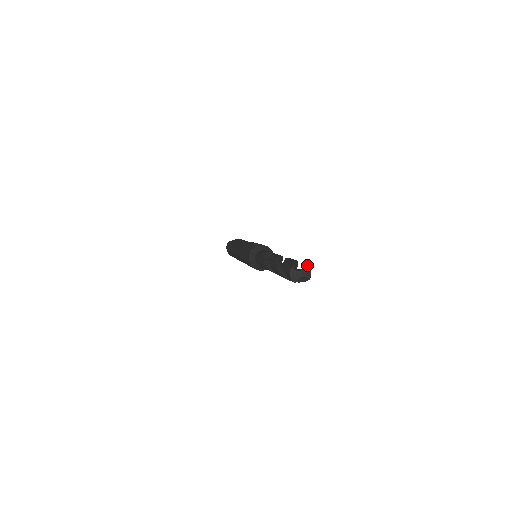
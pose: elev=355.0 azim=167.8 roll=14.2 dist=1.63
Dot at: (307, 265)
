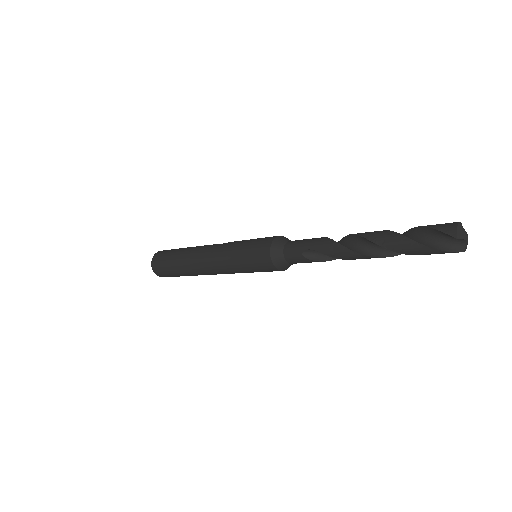
Dot at: occluded
